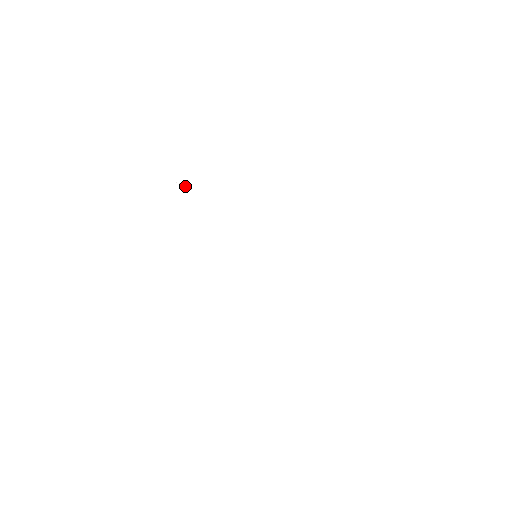
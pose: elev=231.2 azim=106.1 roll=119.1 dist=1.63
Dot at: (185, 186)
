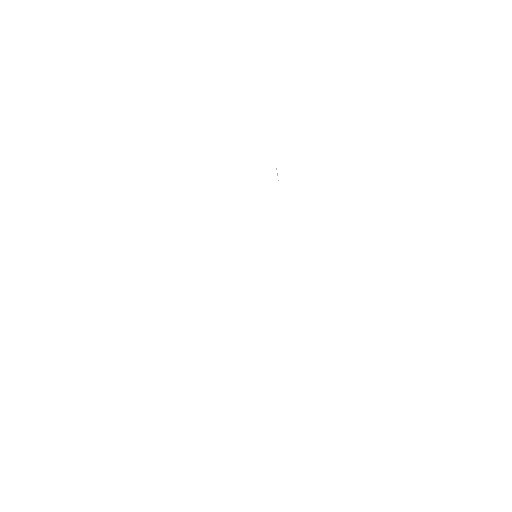
Dot at: occluded
